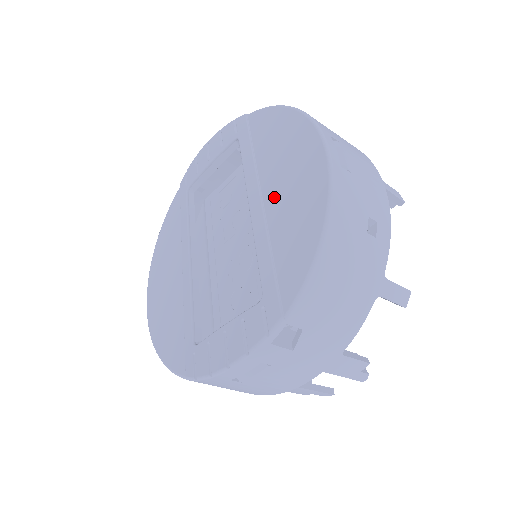
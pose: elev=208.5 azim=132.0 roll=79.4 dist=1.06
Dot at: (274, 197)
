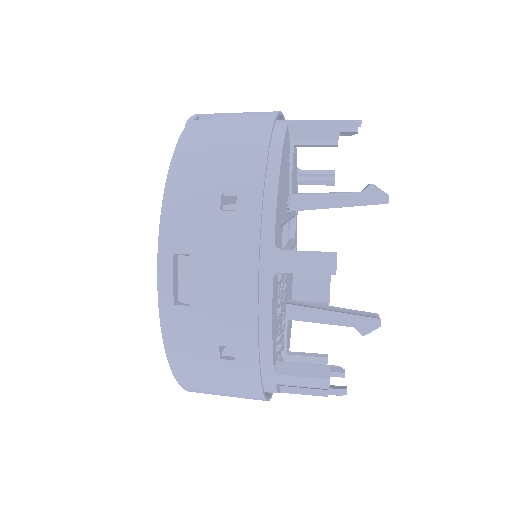
Dot at: occluded
